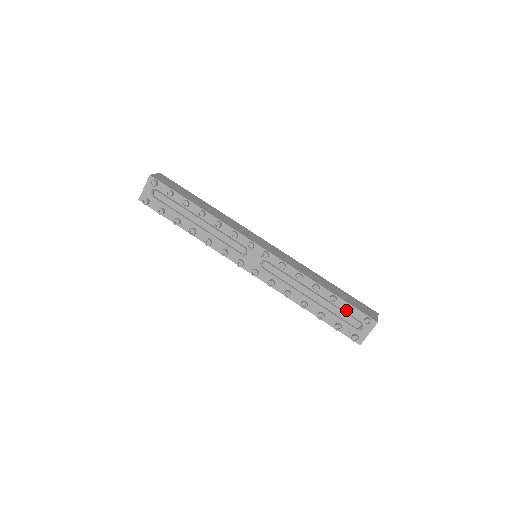
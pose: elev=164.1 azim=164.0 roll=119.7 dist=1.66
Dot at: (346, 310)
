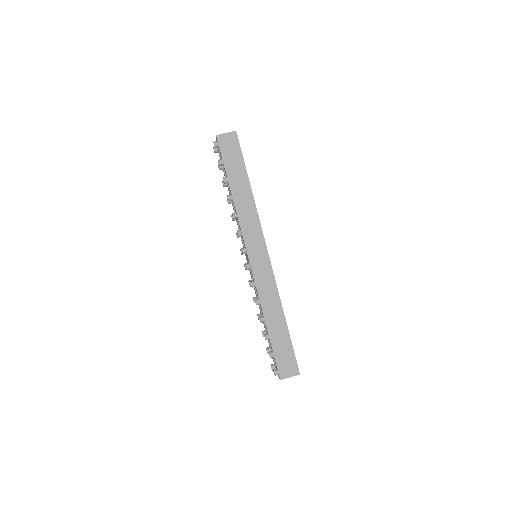
Dot at: occluded
